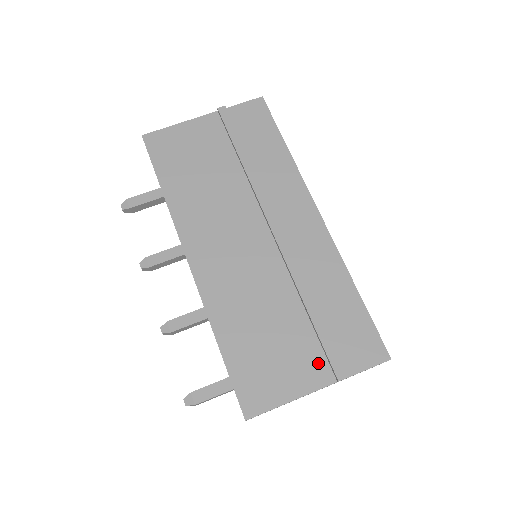
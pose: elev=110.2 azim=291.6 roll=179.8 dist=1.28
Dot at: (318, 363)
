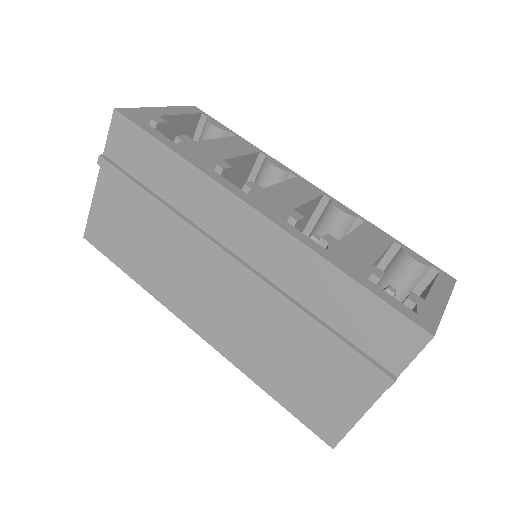
Dot at: (359, 375)
